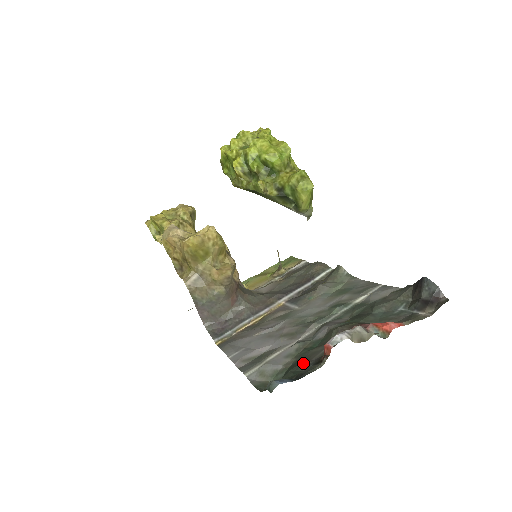
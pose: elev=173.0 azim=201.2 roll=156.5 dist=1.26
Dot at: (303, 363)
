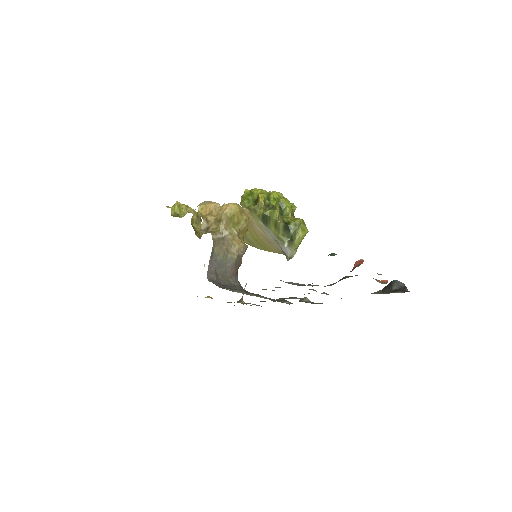
Dot at: occluded
